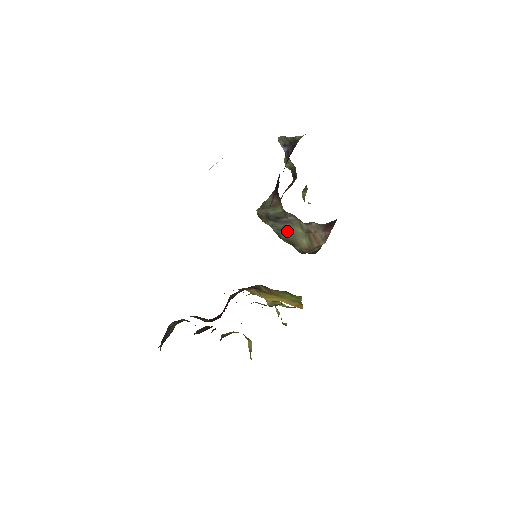
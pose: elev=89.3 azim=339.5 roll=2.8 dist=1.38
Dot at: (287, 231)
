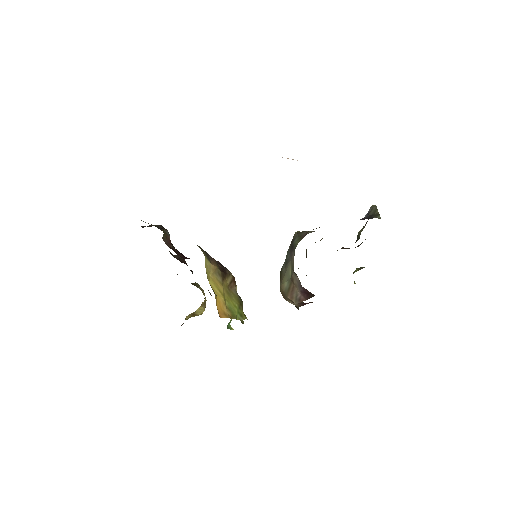
Dot at: (286, 264)
